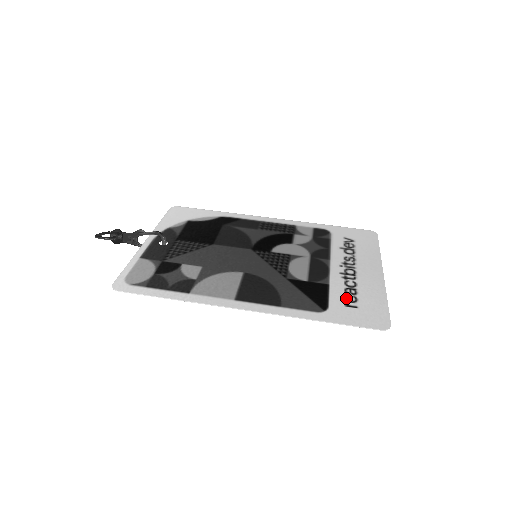
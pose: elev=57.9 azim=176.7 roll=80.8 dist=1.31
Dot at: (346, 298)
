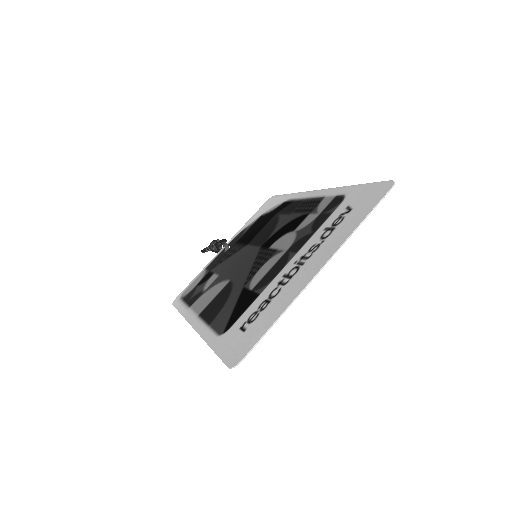
Dot at: (250, 316)
